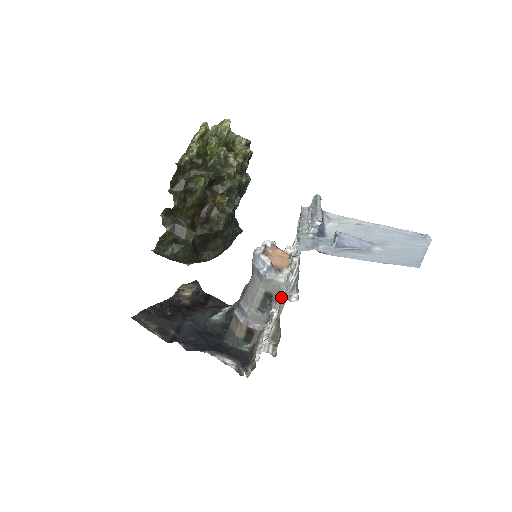
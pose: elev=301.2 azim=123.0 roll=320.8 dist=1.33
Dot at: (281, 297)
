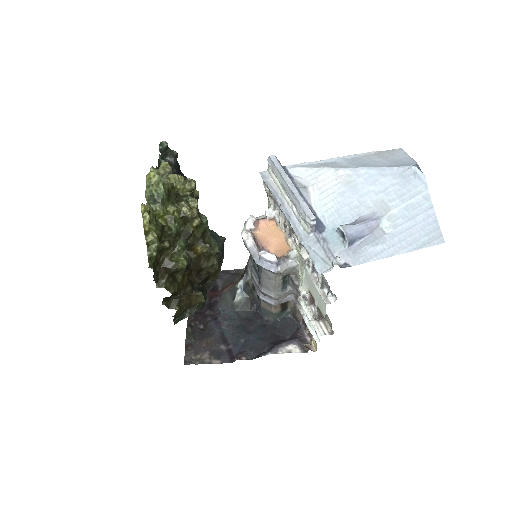
Dot at: (303, 279)
